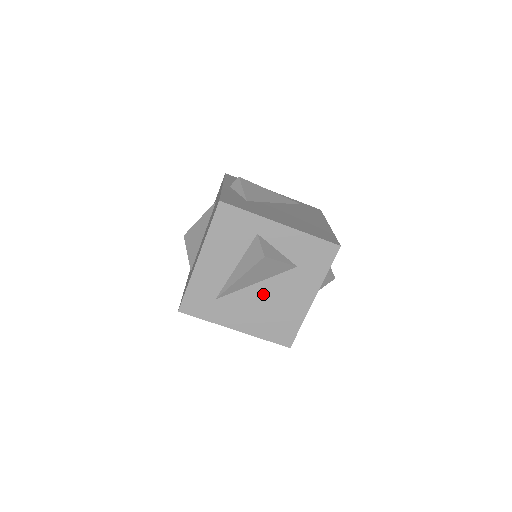
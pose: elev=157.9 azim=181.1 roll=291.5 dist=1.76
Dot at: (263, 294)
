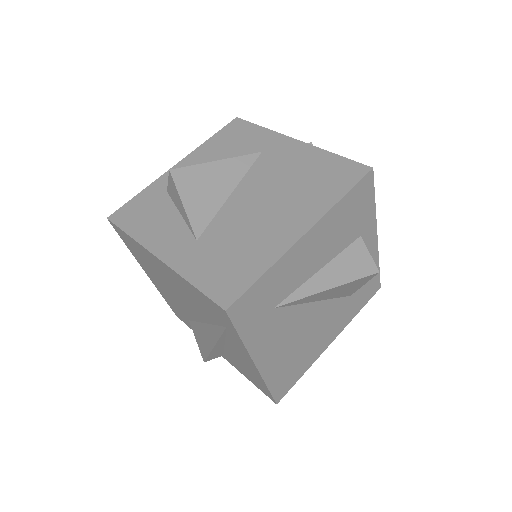
Dot at: (311, 319)
